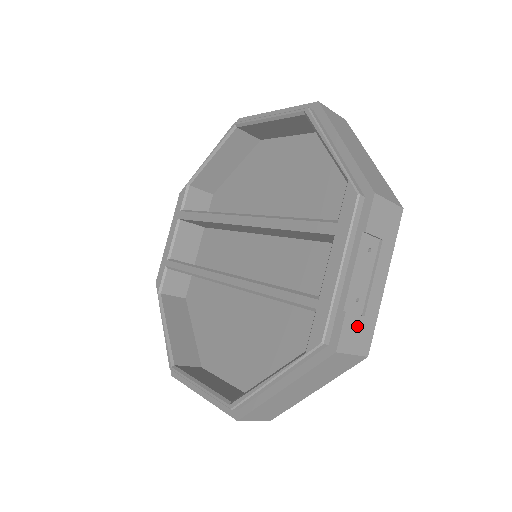
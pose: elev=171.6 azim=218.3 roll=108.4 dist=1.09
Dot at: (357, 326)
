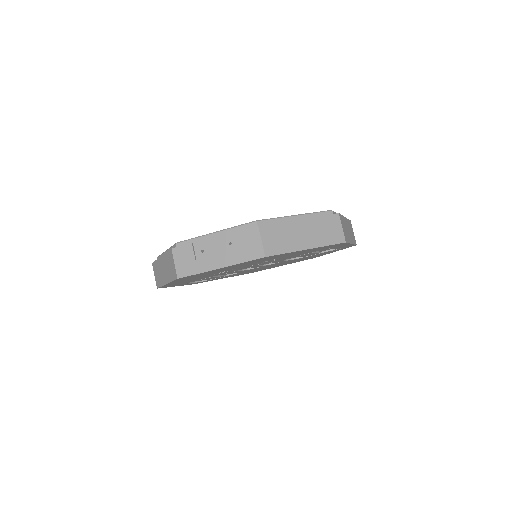
Dot at: (189, 258)
